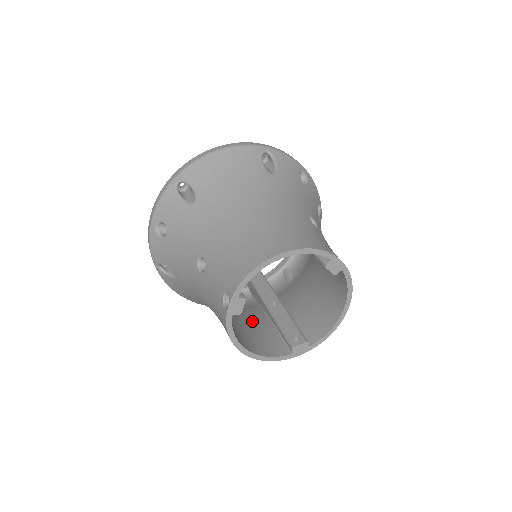
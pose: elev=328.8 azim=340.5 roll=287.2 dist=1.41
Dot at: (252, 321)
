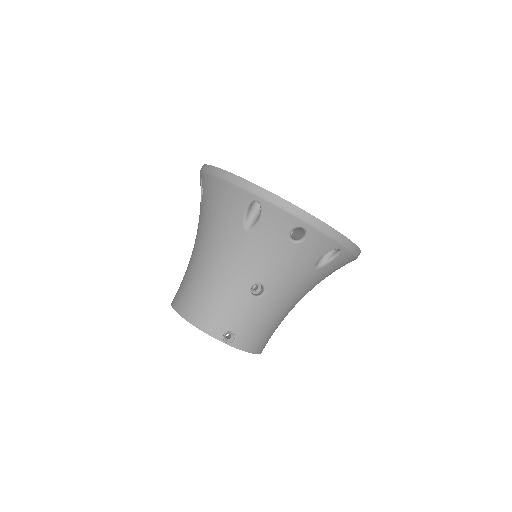
Dot at: occluded
